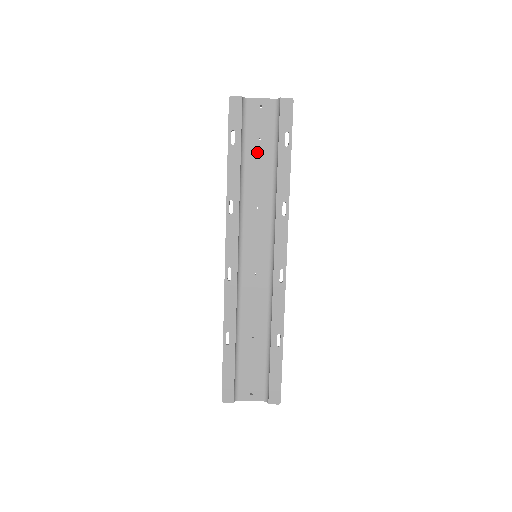
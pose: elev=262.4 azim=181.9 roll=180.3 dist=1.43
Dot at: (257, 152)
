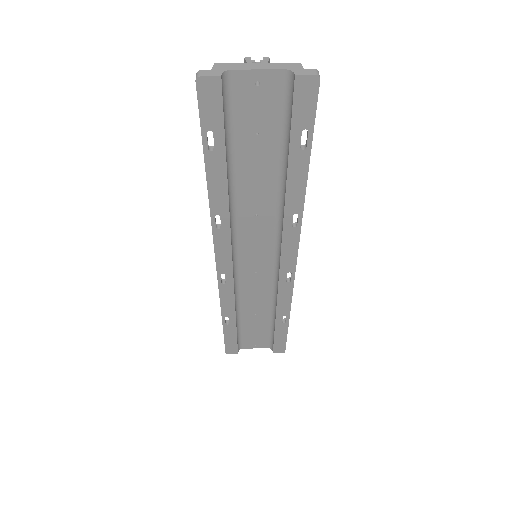
Dot at: (253, 151)
